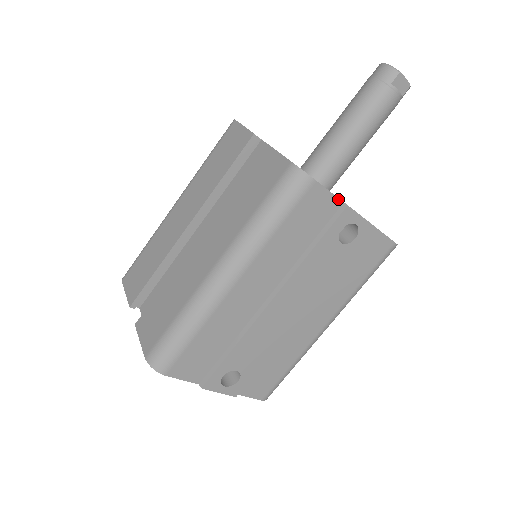
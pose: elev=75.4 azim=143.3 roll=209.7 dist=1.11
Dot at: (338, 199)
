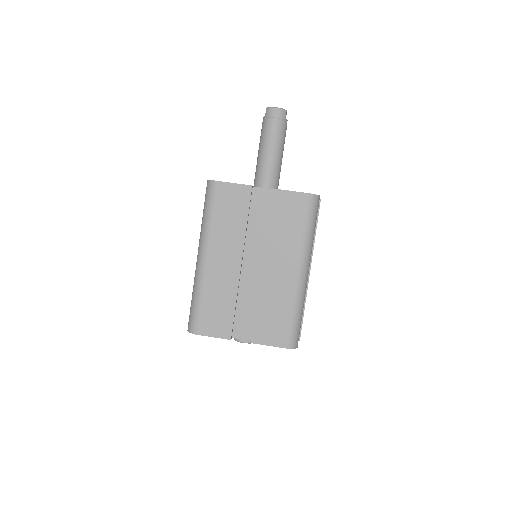
Dot at: occluded
